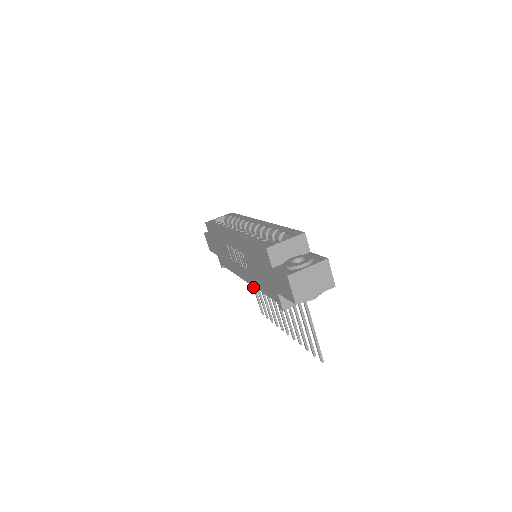
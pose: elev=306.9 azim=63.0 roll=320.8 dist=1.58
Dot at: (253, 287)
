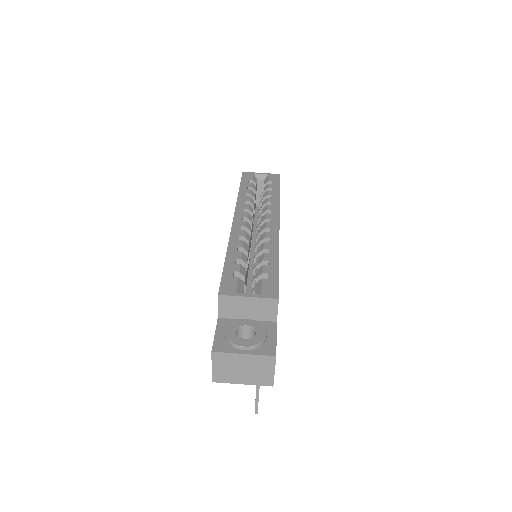
Dot at: occluded
